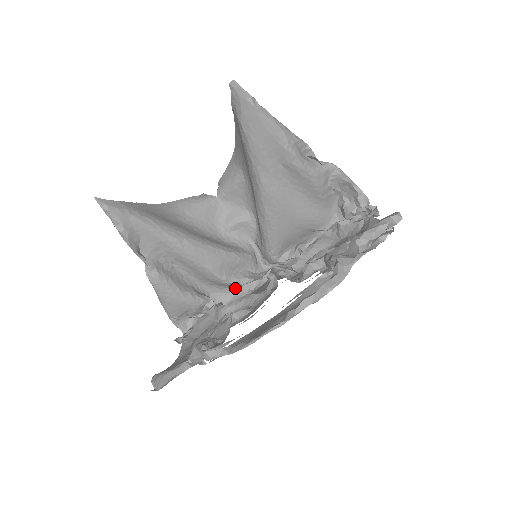
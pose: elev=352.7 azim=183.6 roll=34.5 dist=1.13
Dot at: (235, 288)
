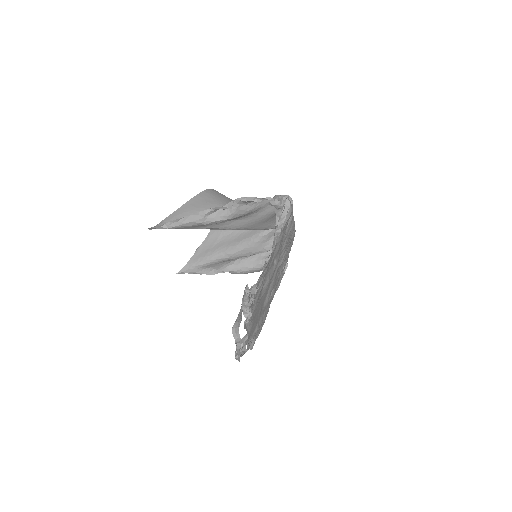
Dot at: occluded
